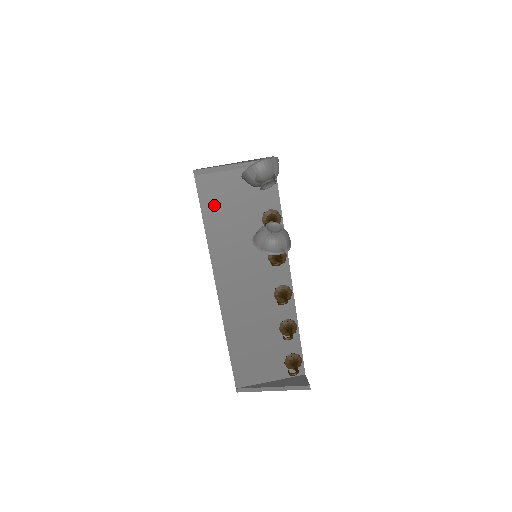
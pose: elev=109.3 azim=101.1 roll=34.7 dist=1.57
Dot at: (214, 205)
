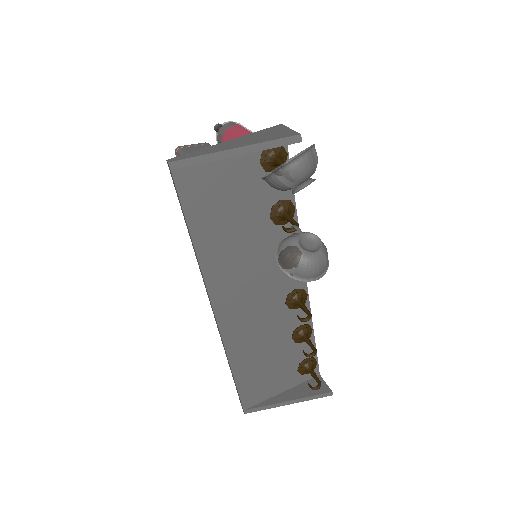
Dot at: (203, 208)
